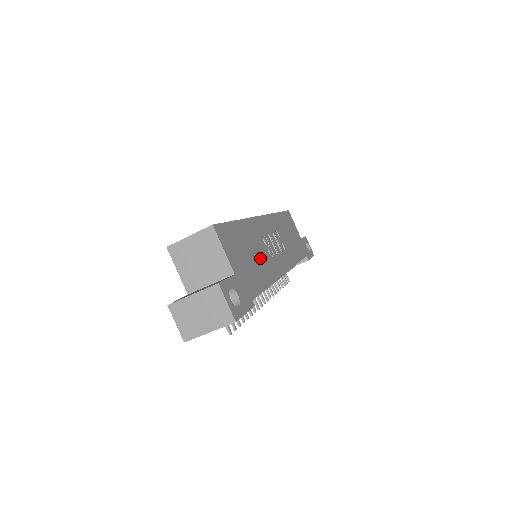
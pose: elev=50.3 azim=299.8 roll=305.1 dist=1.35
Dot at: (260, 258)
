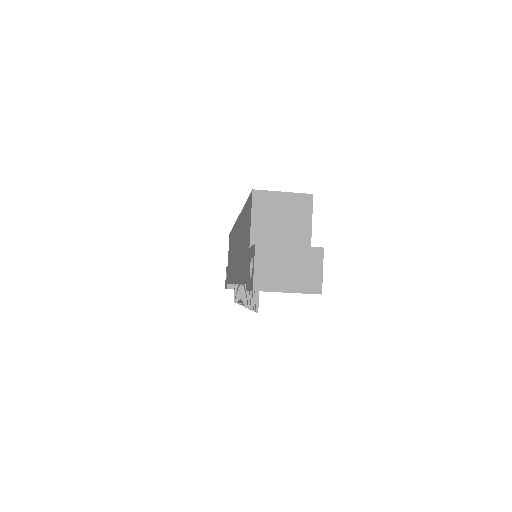
Dot at: occluded
